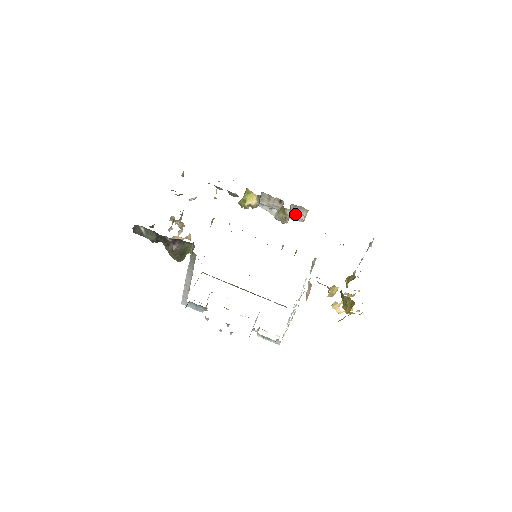
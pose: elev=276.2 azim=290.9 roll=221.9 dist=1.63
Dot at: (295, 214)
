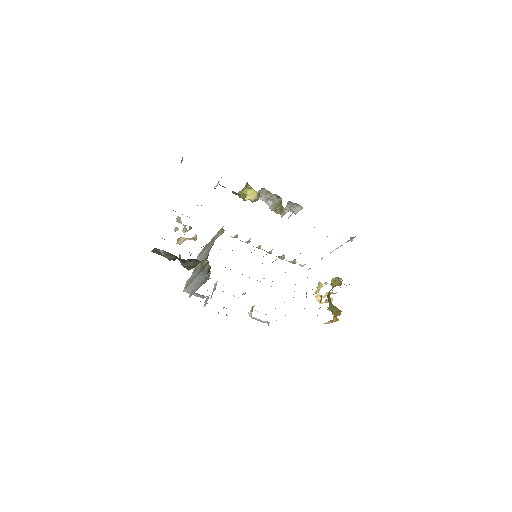
Dot at: (292, 213)
